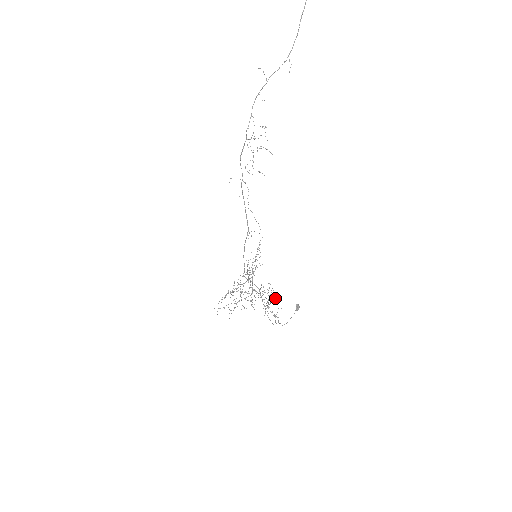
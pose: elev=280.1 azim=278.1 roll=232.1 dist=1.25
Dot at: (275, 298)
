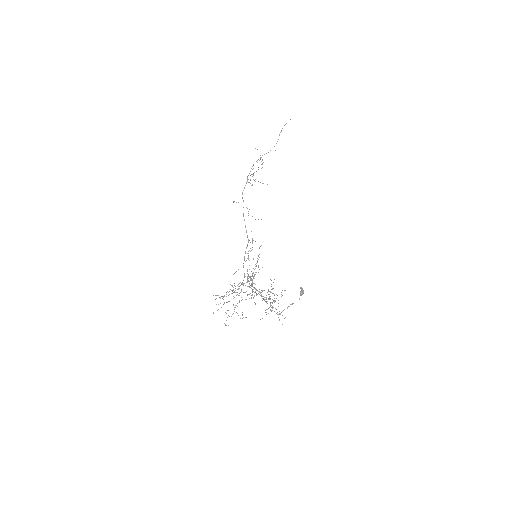
Dot at: occluded
